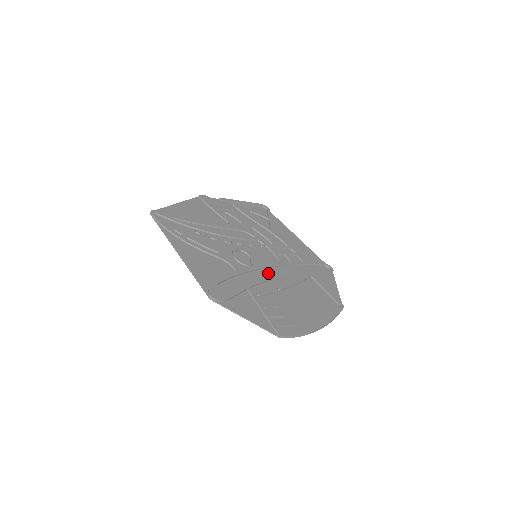
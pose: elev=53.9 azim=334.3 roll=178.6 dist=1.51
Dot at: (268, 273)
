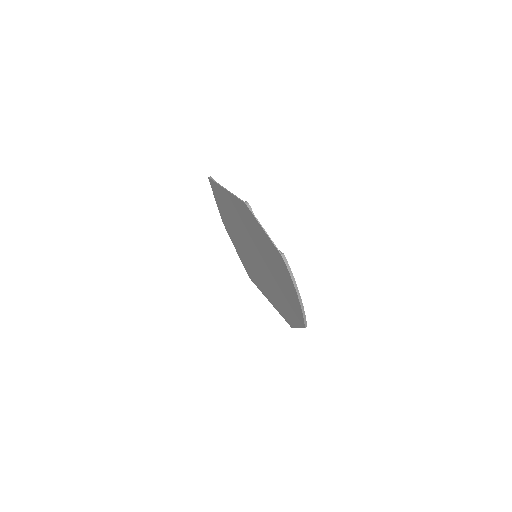
Dot at: occluded
